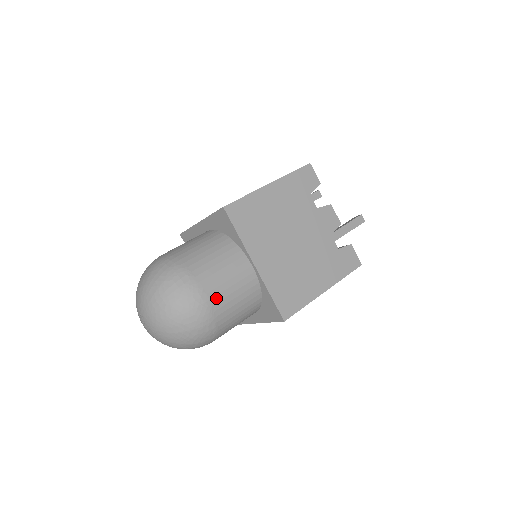
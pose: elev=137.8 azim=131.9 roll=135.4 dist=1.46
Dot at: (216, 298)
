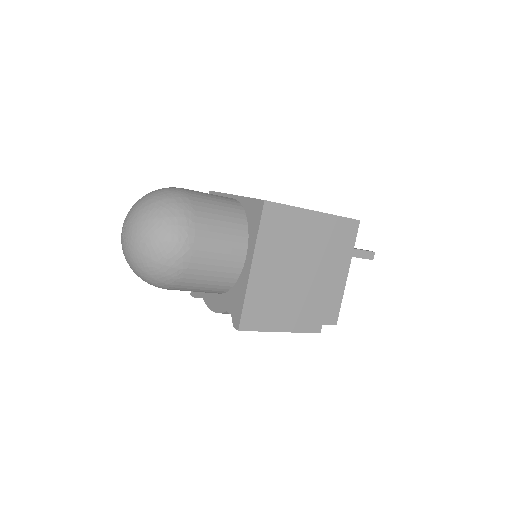
Dot at: (192, 191)
